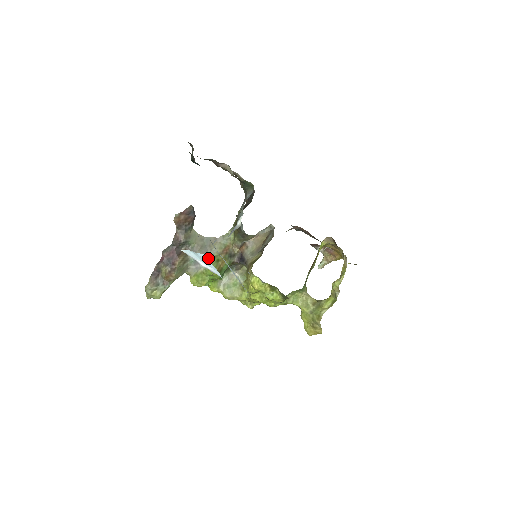
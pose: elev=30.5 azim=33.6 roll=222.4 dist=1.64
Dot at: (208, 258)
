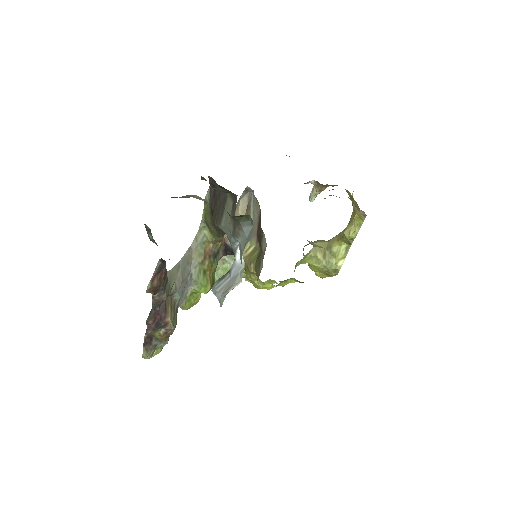
Dot at: (193, 278)
